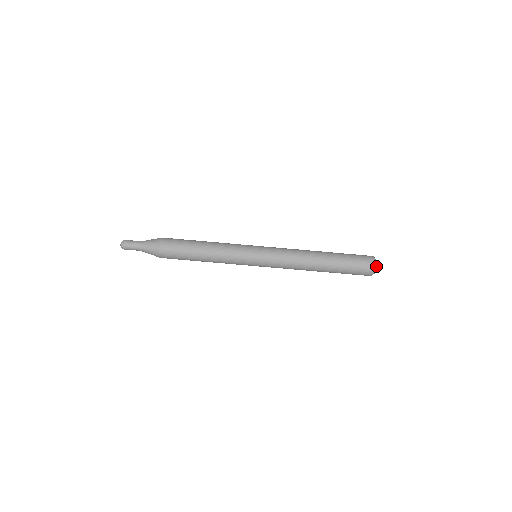
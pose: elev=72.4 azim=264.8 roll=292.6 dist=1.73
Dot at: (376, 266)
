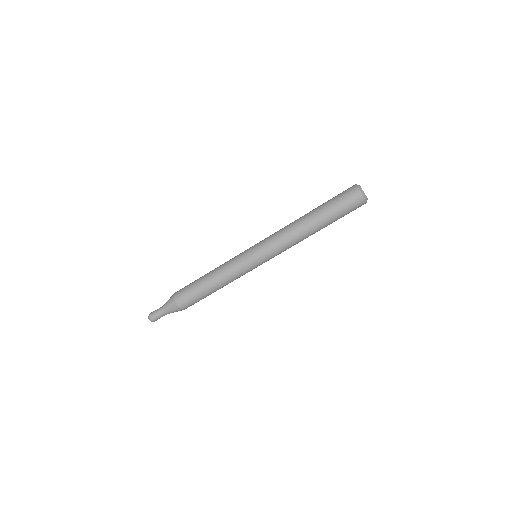
Dot at: (361, 189)
